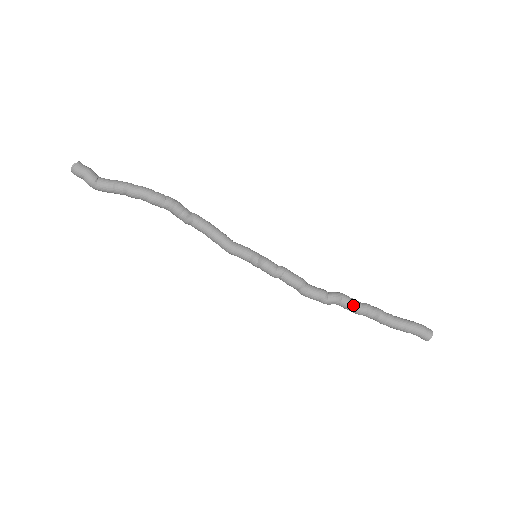
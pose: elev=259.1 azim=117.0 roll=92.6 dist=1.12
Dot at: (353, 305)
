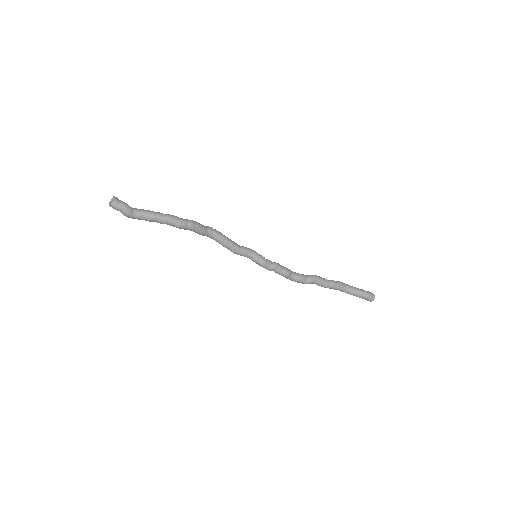
Dot at: (323, 284)
